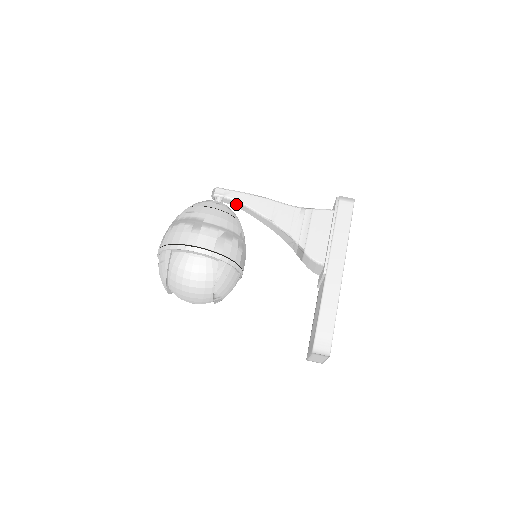
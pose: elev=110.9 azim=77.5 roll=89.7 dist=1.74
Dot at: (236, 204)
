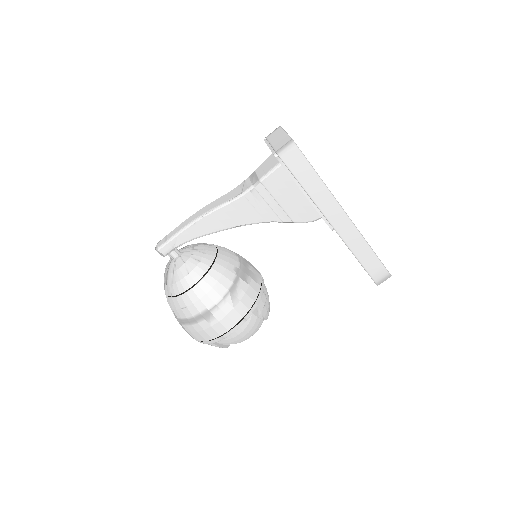
Dot at: occluded
